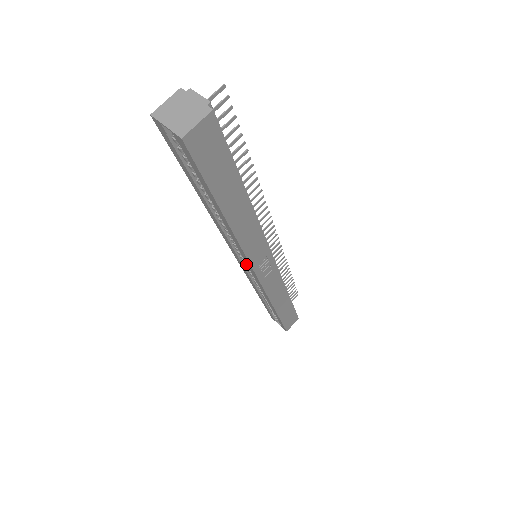
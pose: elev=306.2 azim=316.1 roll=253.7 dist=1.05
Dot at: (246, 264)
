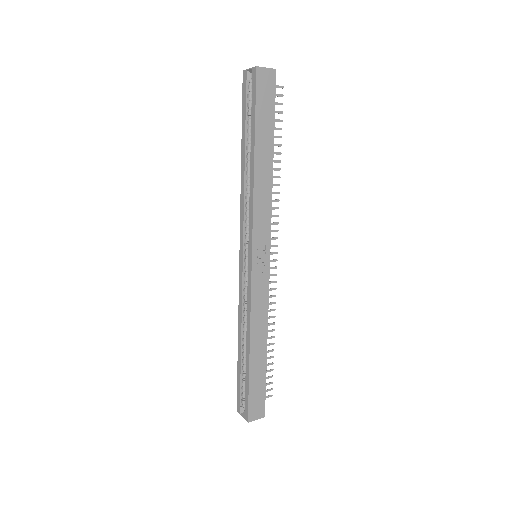
Dot at: (246, 258)
